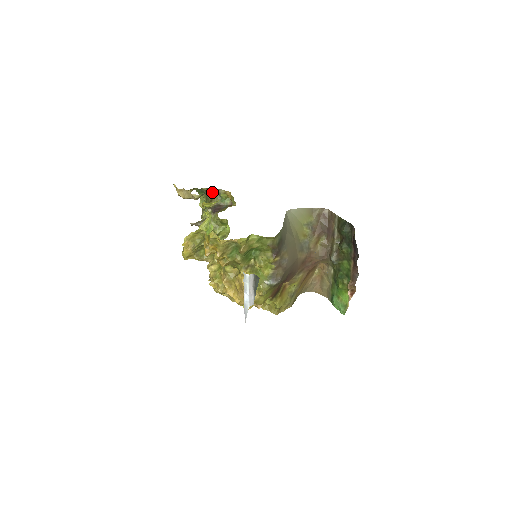
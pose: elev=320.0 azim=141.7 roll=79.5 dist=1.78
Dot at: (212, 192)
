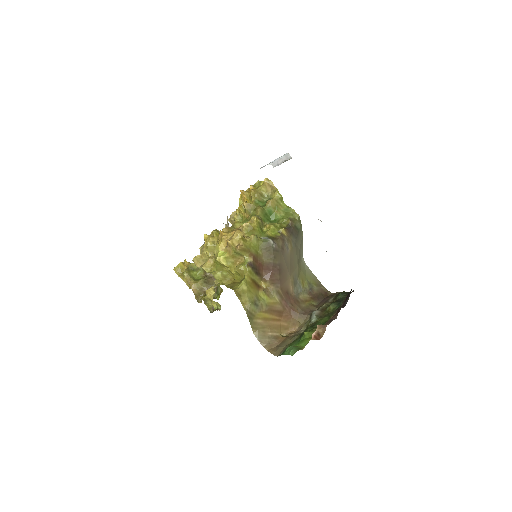
Dot at: occluded
